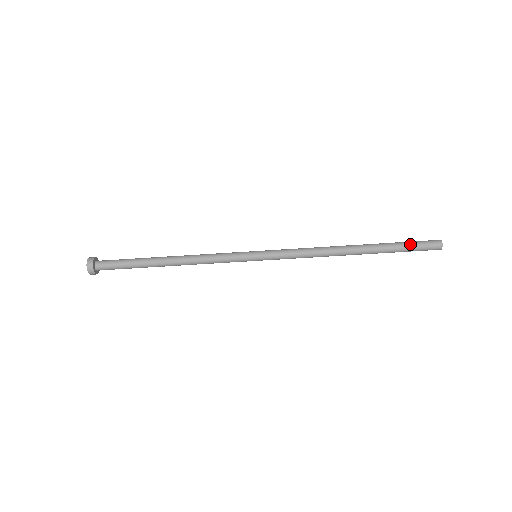
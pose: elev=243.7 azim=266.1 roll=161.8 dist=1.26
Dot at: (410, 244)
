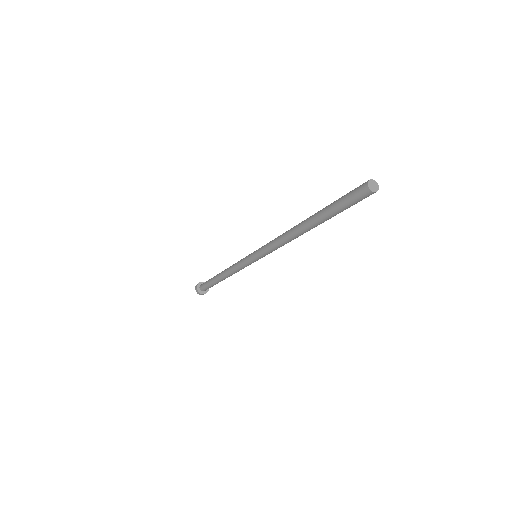
Dot at: (342, 206)
